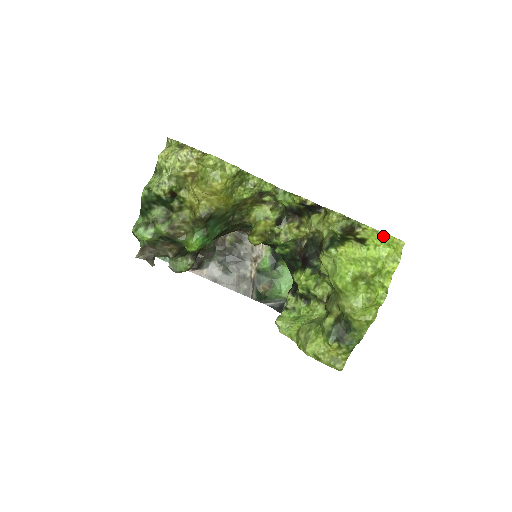
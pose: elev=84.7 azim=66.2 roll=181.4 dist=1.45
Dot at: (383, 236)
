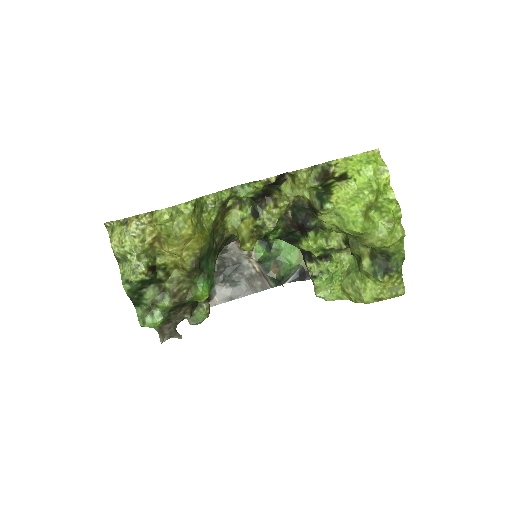
Dot at: (357, 158)
